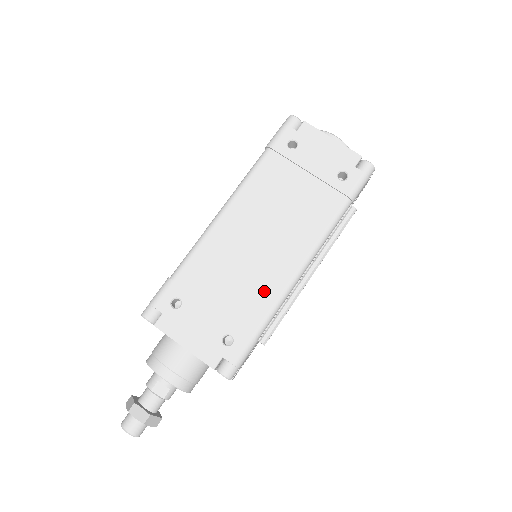
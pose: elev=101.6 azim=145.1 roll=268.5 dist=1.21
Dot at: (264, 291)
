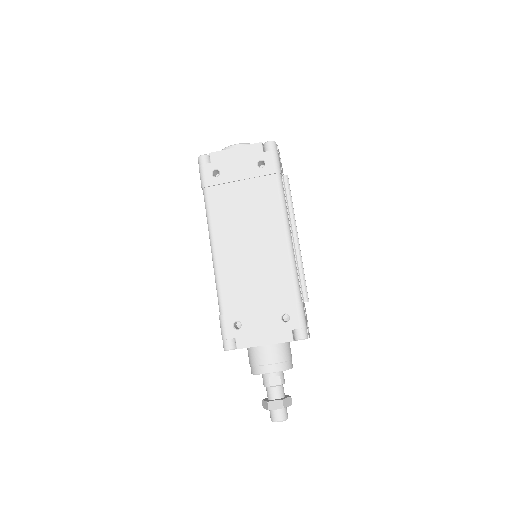
Dot at: (279, 272)
